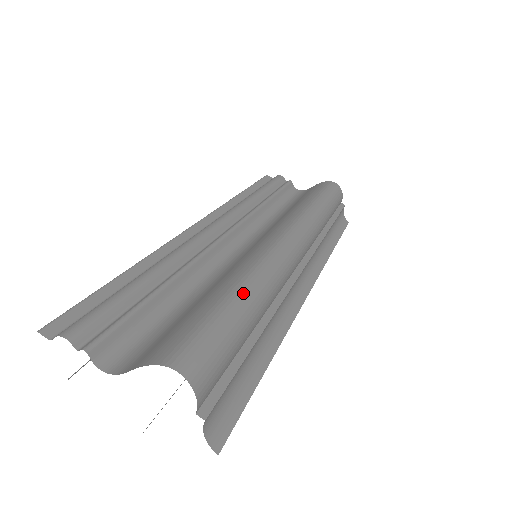
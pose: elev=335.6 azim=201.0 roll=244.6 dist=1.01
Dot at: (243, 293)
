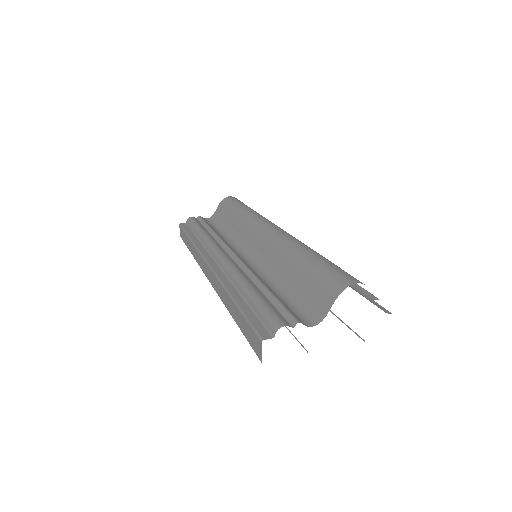
Dot at: (311, 252)
